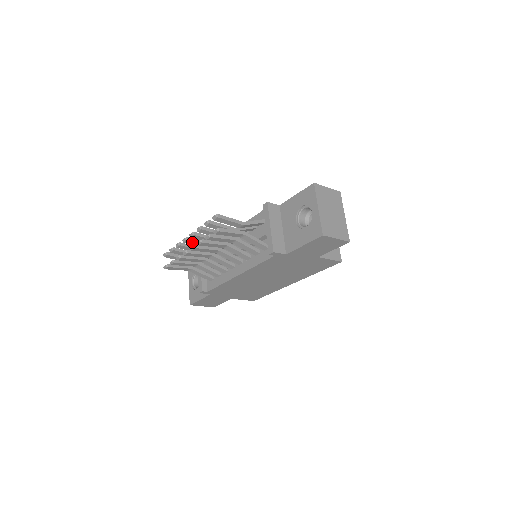
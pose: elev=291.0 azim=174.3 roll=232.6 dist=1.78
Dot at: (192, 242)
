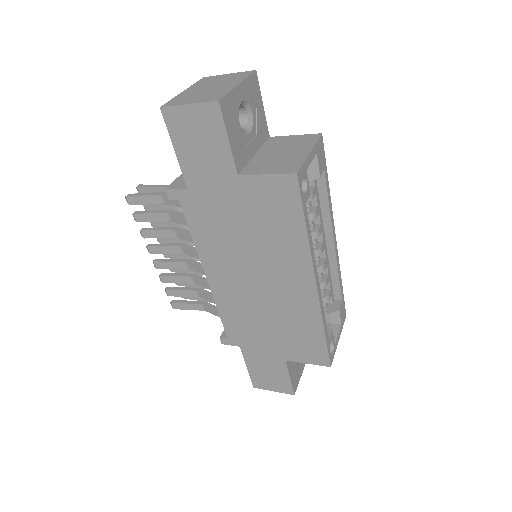
Dot at: occluded
